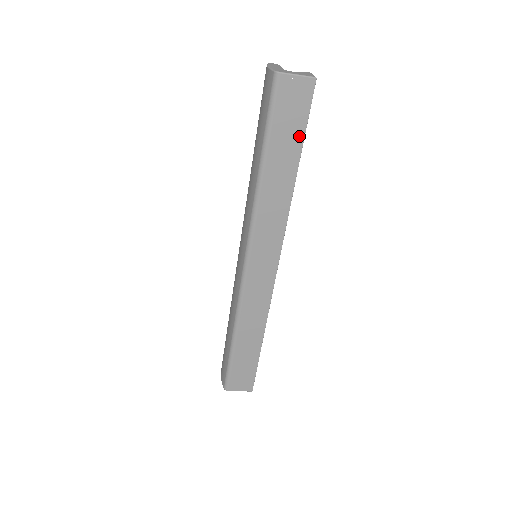
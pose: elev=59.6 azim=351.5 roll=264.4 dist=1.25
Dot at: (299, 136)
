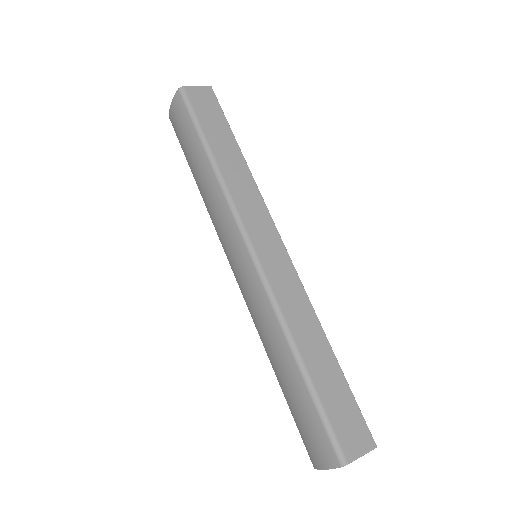
Dot at: (224, 124)
